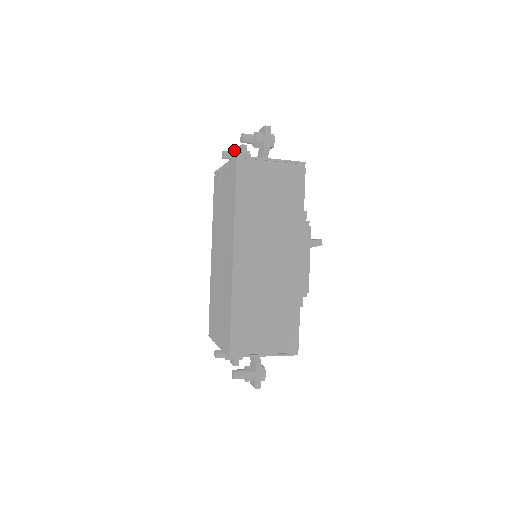
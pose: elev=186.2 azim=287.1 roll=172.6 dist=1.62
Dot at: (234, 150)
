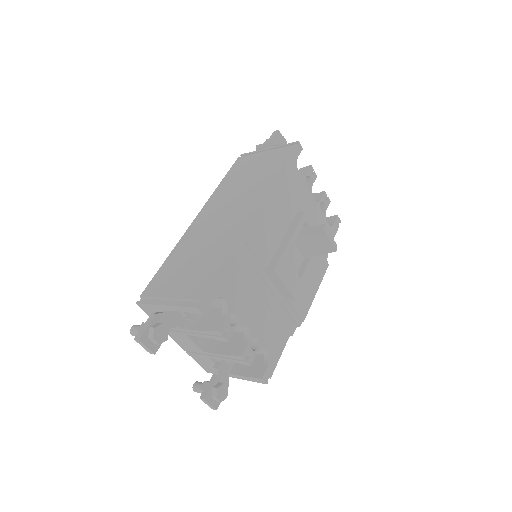
Dot at: occluded
